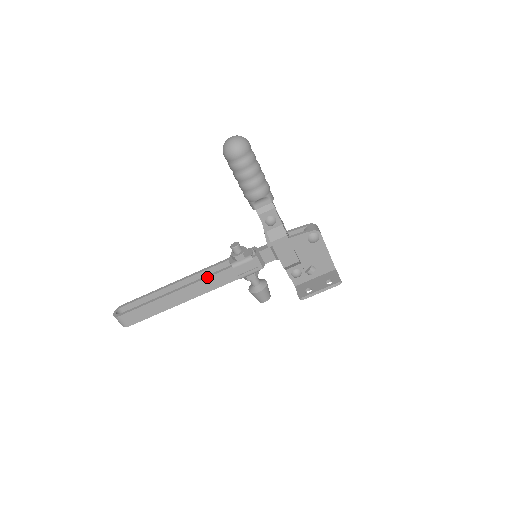
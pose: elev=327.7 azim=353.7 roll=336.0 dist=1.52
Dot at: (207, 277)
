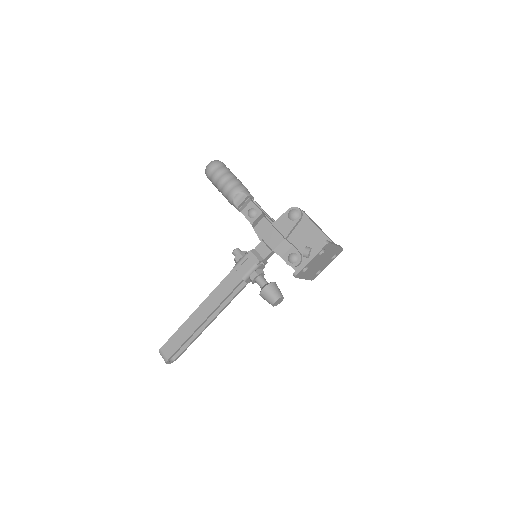
Dot at: (217, 286)
